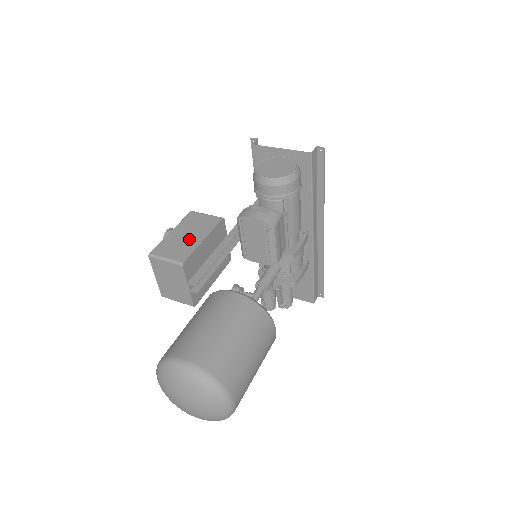
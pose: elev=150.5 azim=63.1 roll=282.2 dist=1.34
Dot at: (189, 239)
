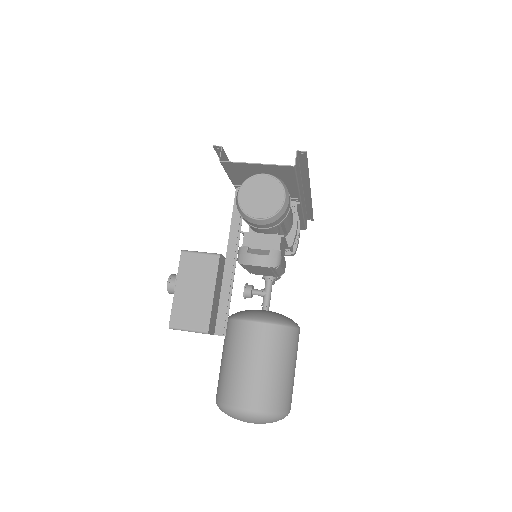
Dot at: (199, 297)
